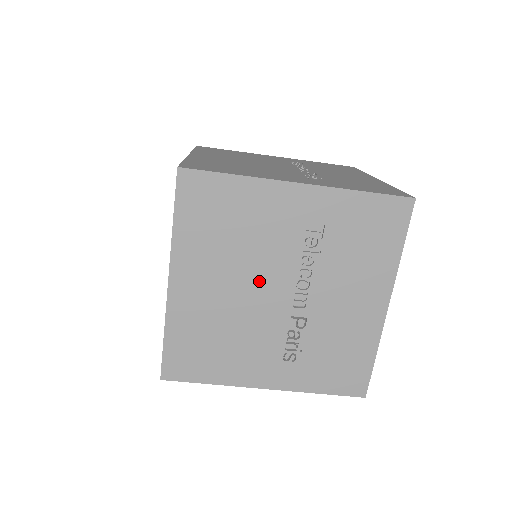
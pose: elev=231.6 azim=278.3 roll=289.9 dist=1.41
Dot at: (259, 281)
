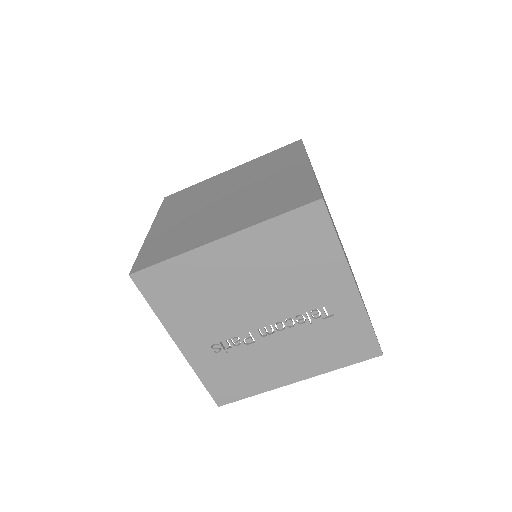
Dot at: (264, 298)
